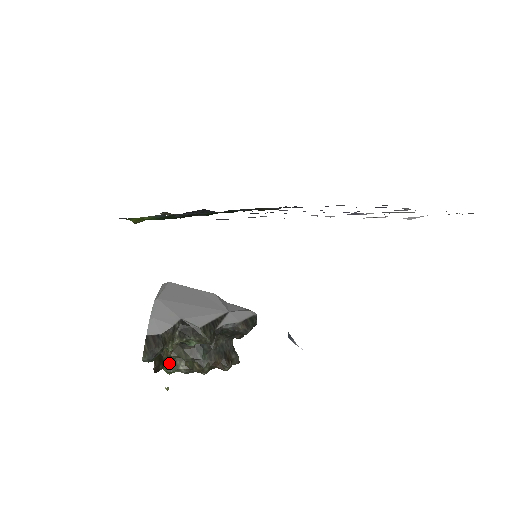
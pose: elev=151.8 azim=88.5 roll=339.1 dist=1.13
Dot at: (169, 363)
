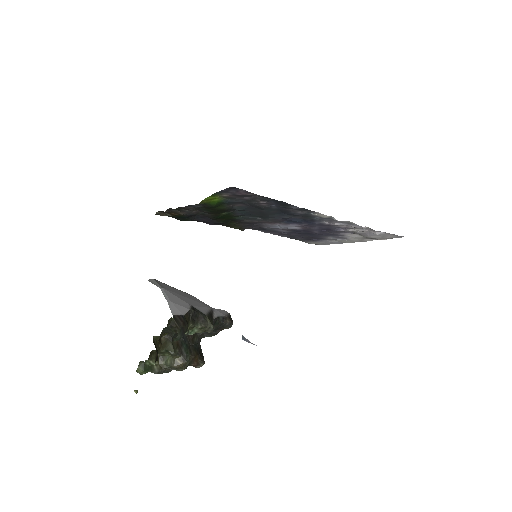
Dot at: occluded
